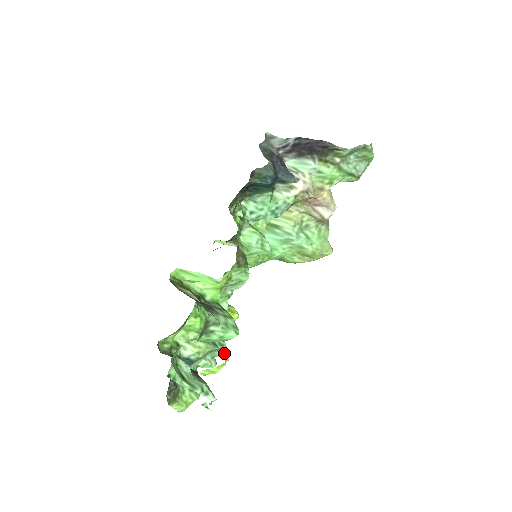
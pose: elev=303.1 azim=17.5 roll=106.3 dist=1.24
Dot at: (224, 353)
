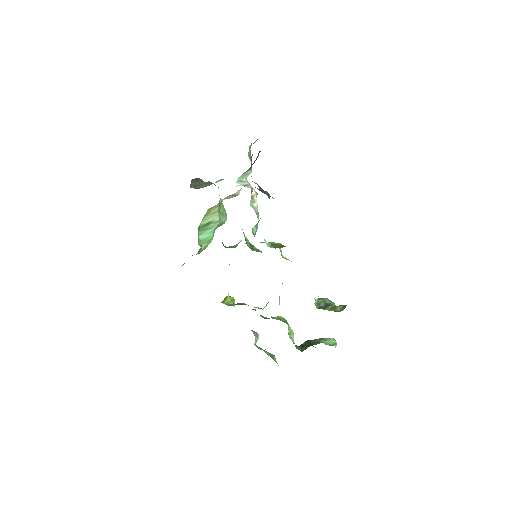
Dot at: occluded
